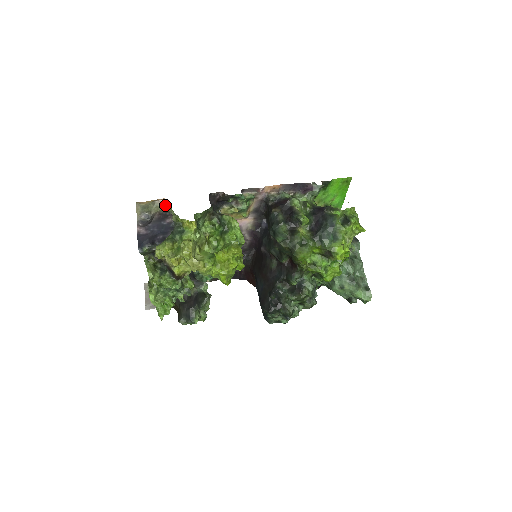
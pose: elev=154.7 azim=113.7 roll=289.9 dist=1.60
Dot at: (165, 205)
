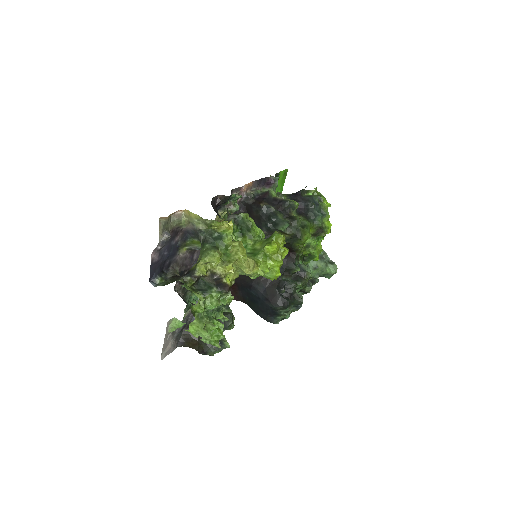
Dot at: (180, 218)
